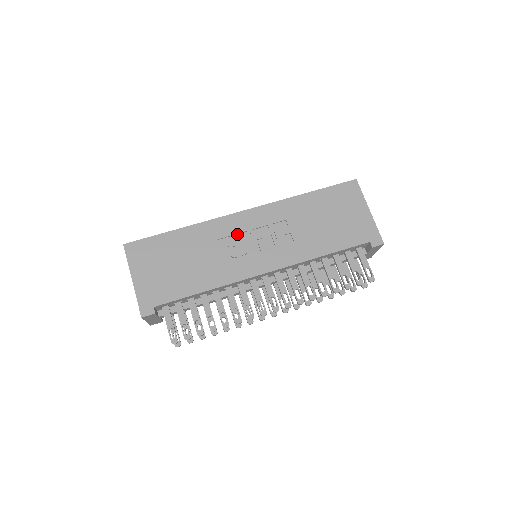
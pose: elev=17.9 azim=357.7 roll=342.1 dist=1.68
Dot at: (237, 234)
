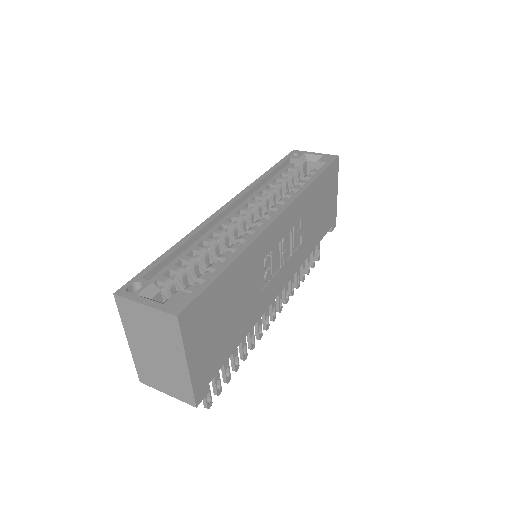
Dot at: (271, 249)
